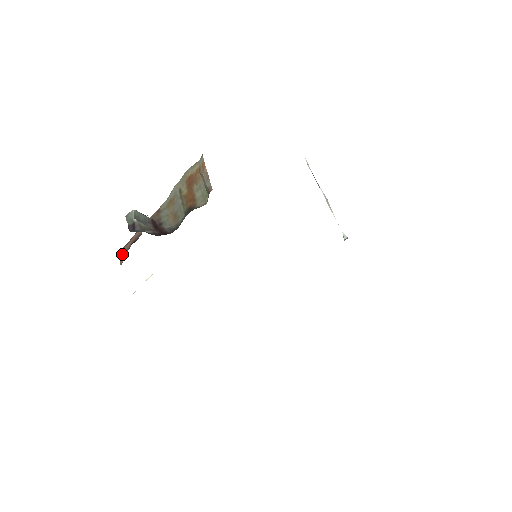
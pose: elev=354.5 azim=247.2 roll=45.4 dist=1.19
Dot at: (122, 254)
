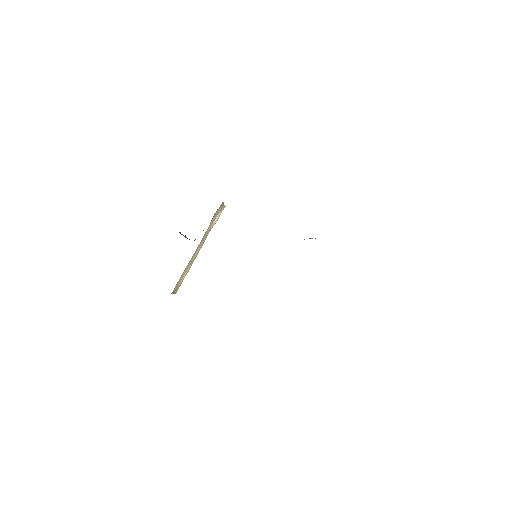
Dot at: occluded
